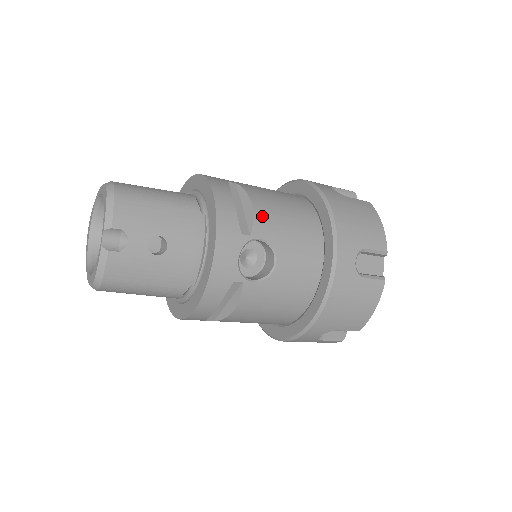
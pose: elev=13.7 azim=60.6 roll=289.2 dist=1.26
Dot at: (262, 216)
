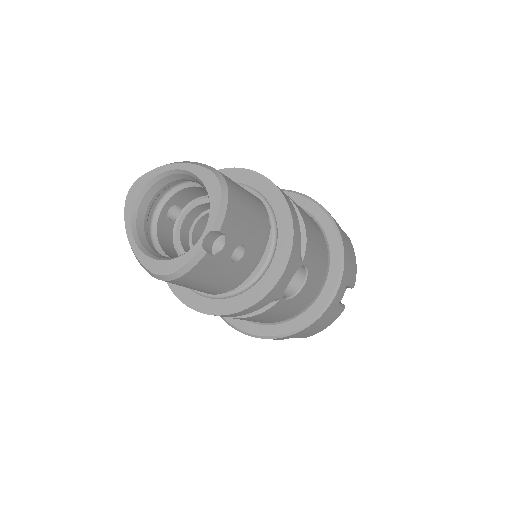
Dot at: (310, 243)
